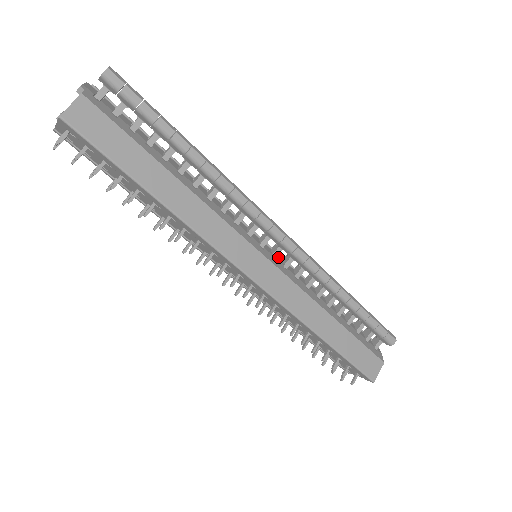
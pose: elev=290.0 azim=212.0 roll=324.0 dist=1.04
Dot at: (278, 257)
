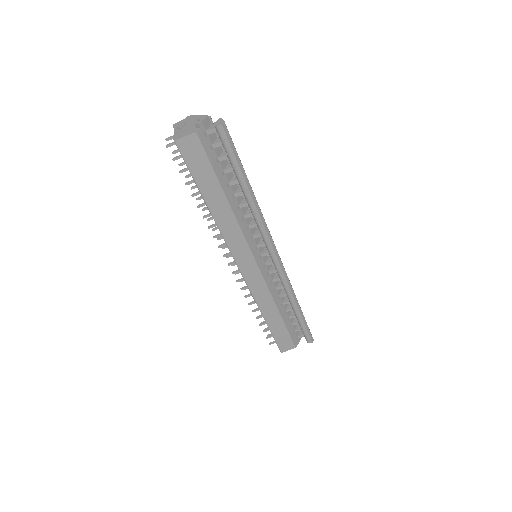
Dot at: (270, 264)
